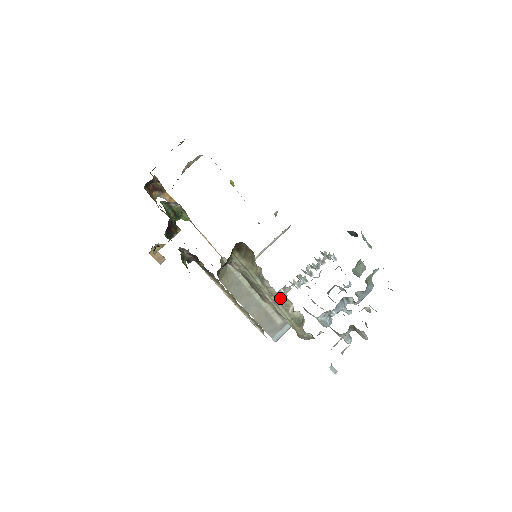
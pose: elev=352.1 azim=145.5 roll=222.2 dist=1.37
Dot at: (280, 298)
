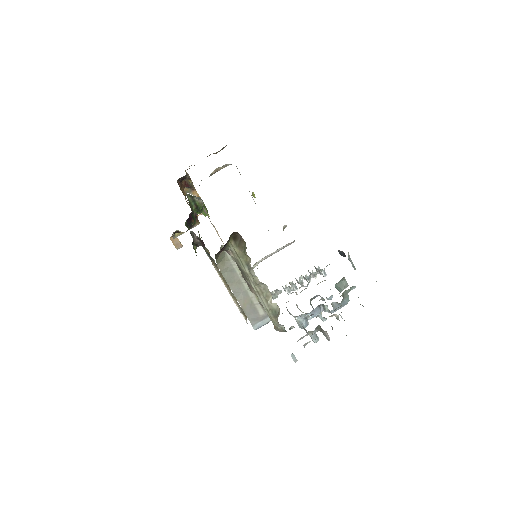
Dot at: (262, 288)
